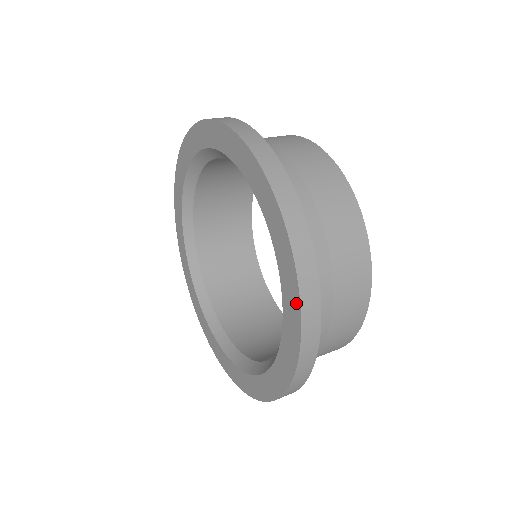
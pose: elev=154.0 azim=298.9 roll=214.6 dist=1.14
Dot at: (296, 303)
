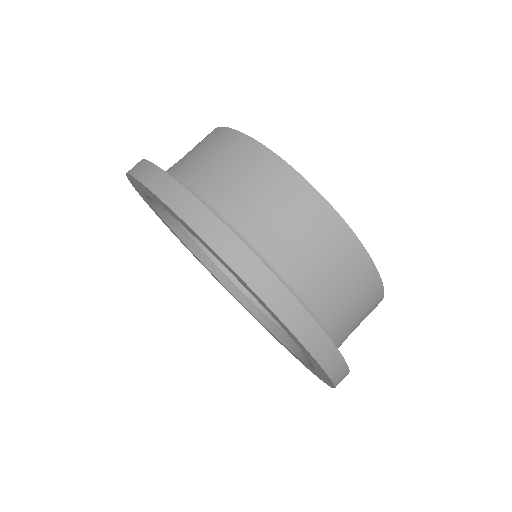
Dot at: (293, 336)
